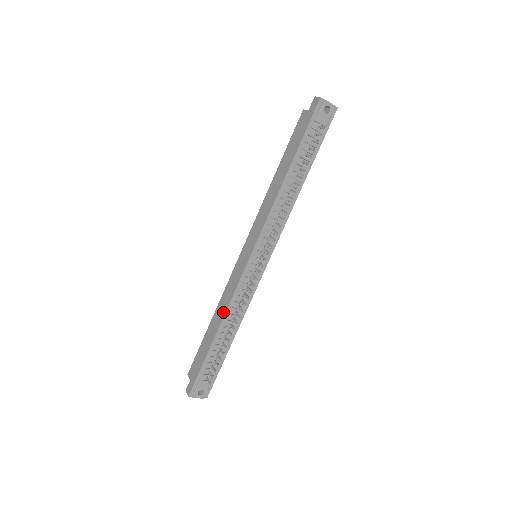
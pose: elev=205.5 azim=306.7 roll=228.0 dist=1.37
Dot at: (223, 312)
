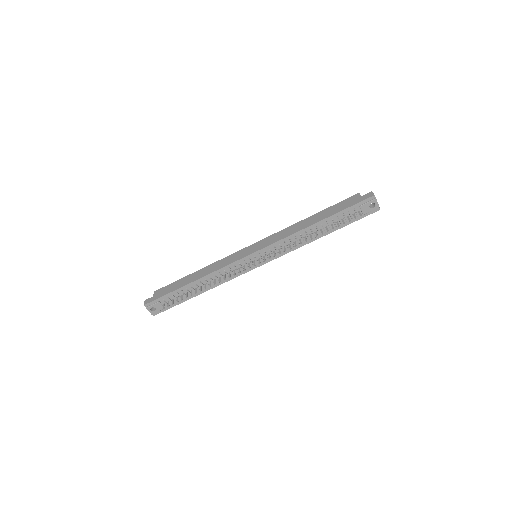
Dot at: (208, 273)
